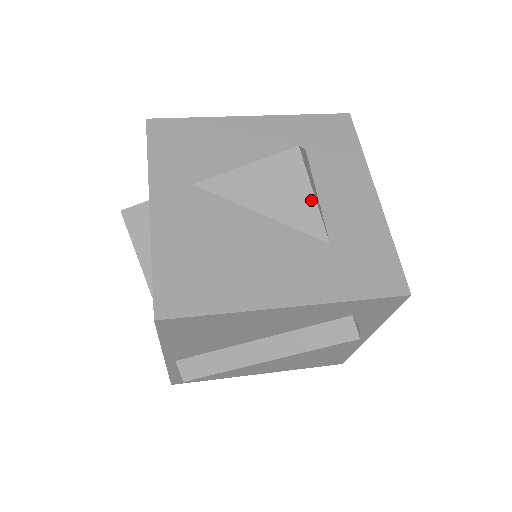
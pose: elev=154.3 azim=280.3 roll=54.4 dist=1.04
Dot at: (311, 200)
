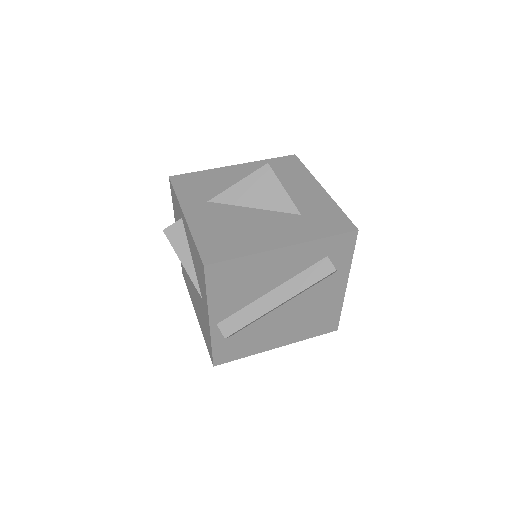
Dot at: (283, 192)
